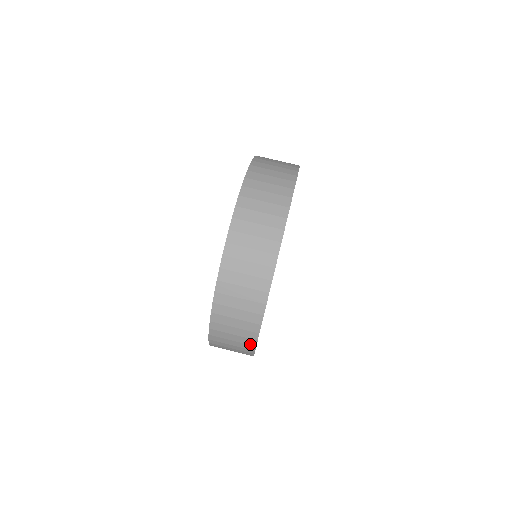
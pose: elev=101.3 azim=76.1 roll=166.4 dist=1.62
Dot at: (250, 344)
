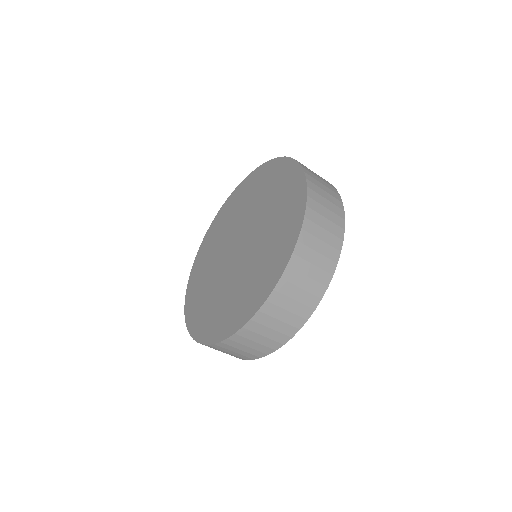
Dot at: occluded
